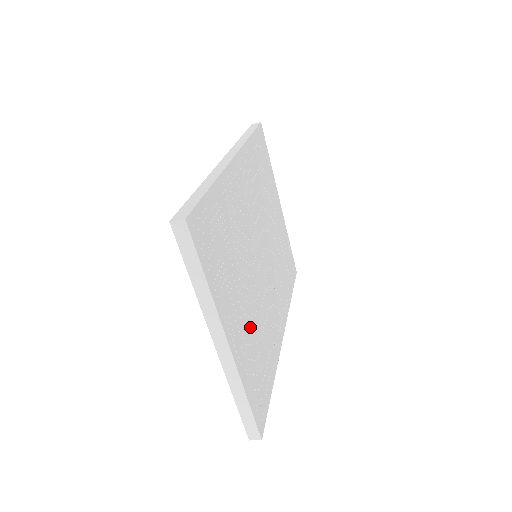
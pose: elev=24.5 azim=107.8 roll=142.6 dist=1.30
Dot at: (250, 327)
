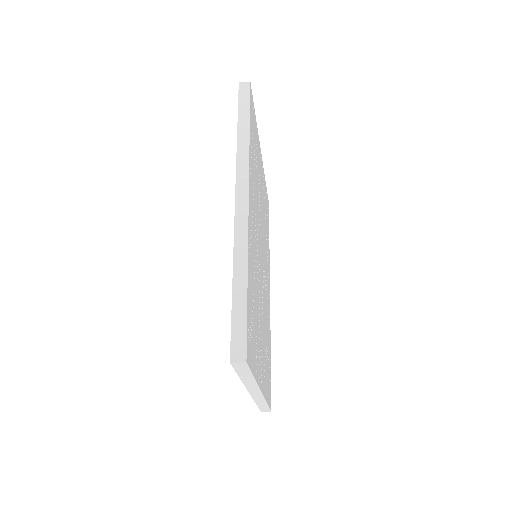
Dot at: (264, 344)
